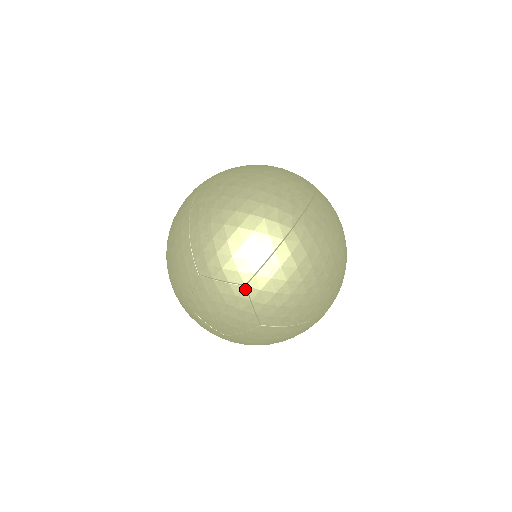
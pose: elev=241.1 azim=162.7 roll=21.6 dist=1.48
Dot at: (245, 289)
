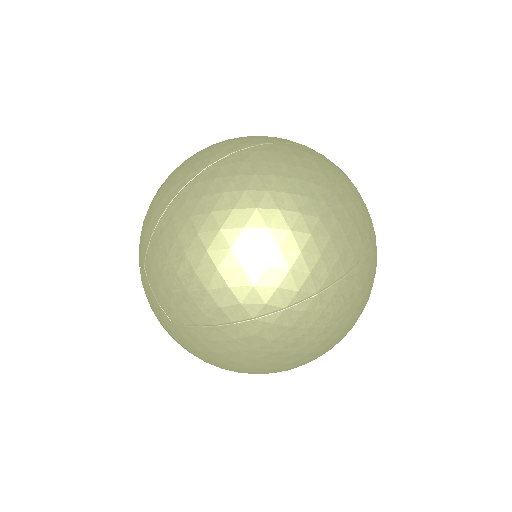
Dot at: (145, 272)
